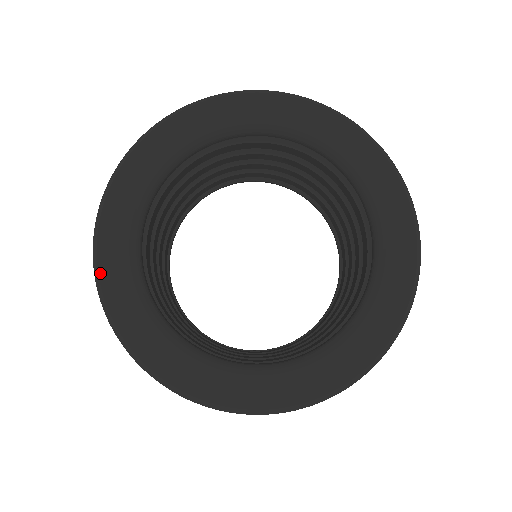
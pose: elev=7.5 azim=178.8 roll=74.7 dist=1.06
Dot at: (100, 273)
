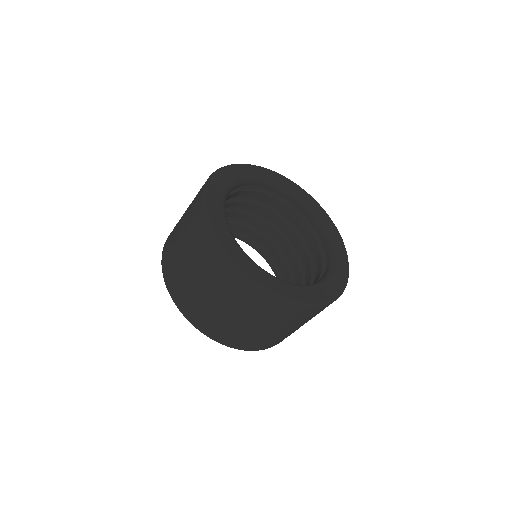
Dot at: (213, 227)
